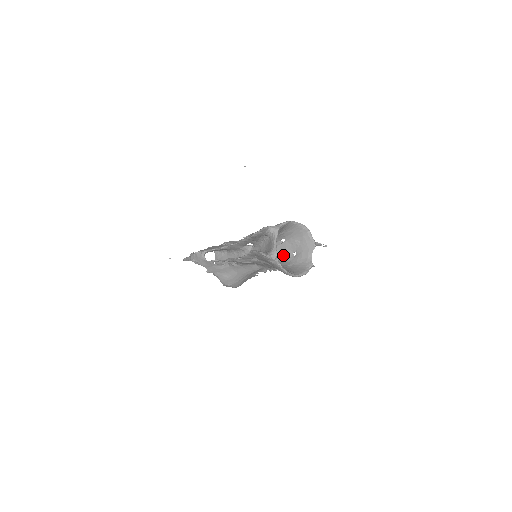
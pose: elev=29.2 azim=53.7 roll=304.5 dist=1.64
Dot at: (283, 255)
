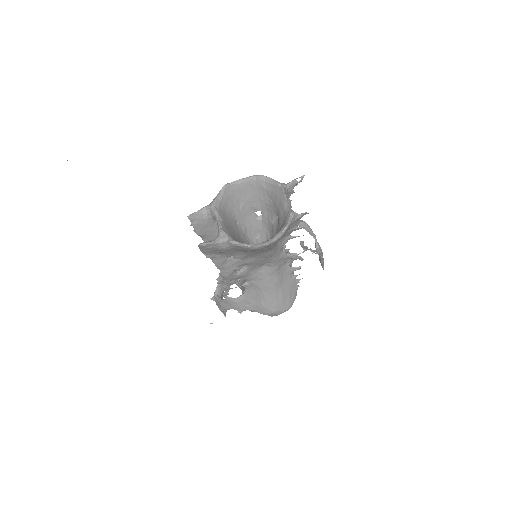
Dot at: (272, 231)
